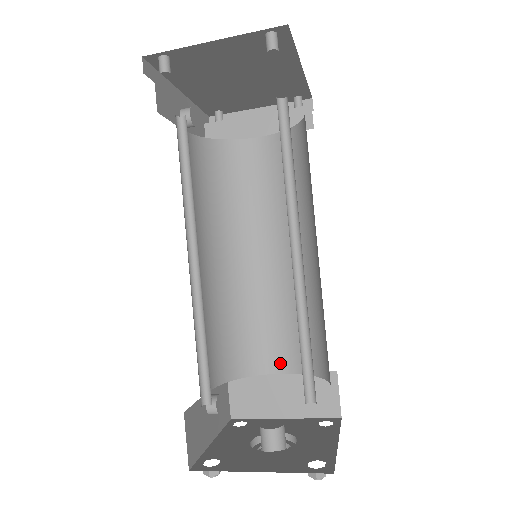
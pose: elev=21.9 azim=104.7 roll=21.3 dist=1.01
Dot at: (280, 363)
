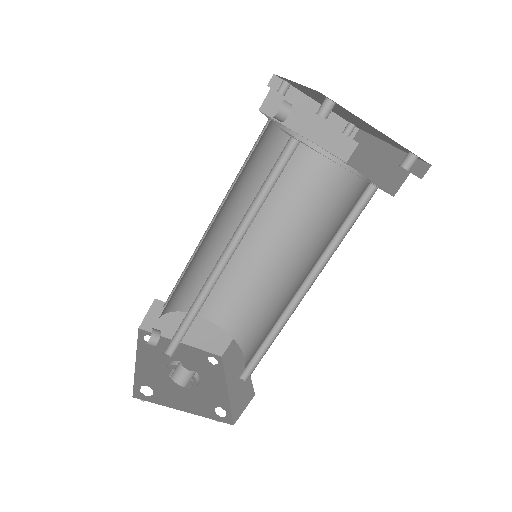
Dot at: (204, 309)
